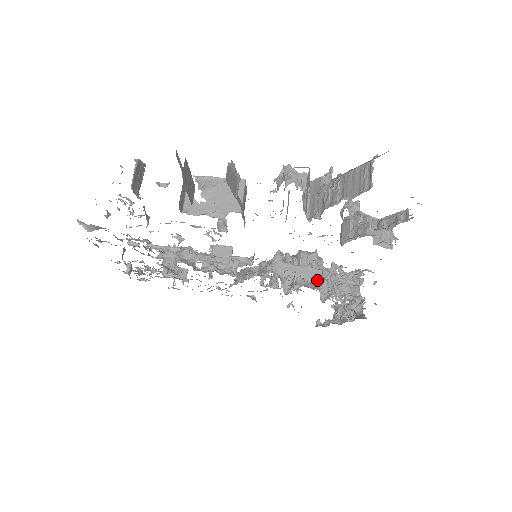
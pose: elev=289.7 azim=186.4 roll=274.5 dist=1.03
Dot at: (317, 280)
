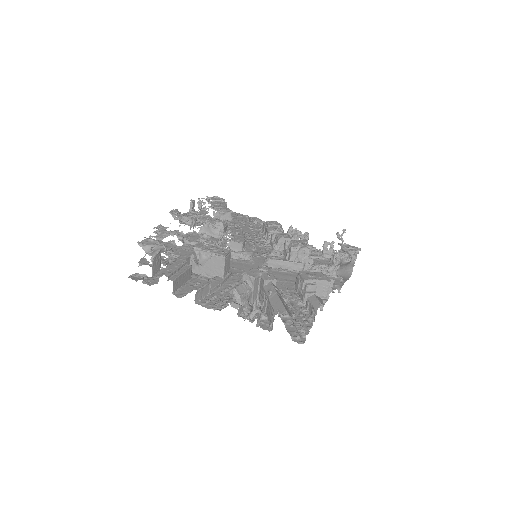
Dot at: occluded
